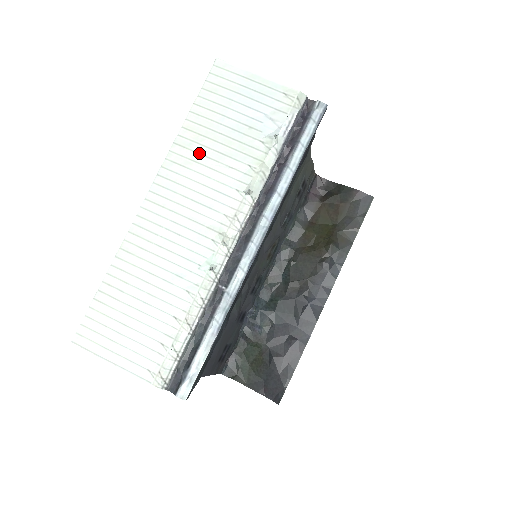
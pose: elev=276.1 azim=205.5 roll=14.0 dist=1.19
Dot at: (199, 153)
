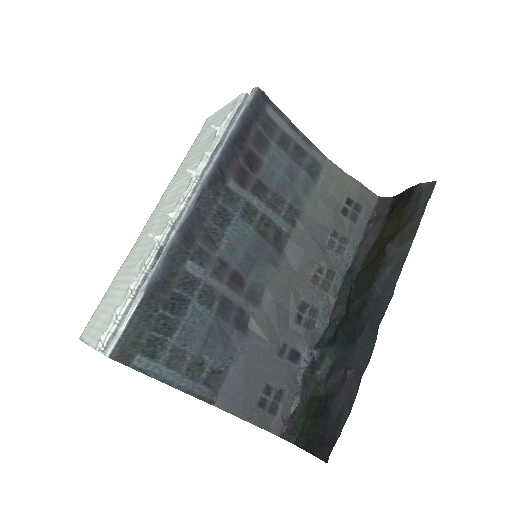
Dot at: (180, 174)
